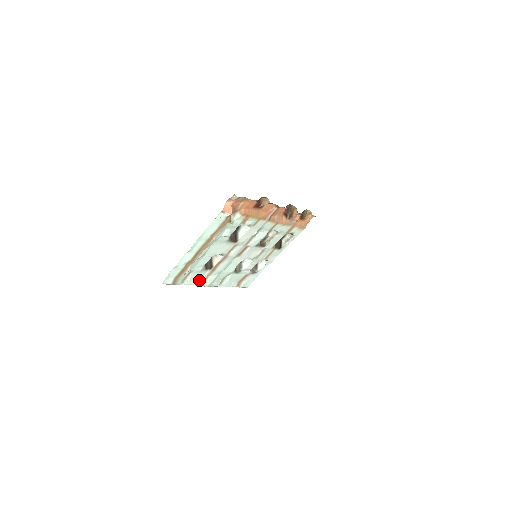
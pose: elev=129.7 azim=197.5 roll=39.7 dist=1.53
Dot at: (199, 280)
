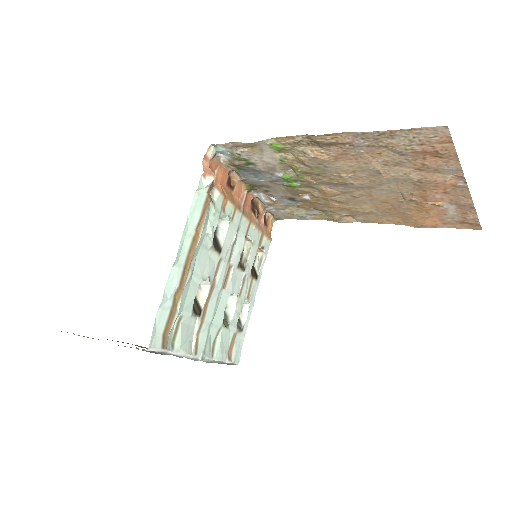
Dot at: (189, 344)
